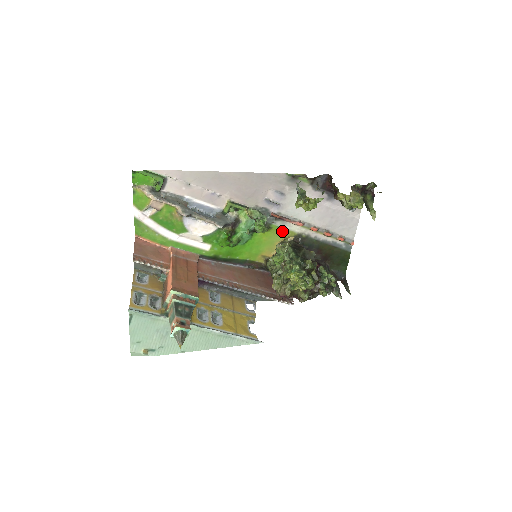
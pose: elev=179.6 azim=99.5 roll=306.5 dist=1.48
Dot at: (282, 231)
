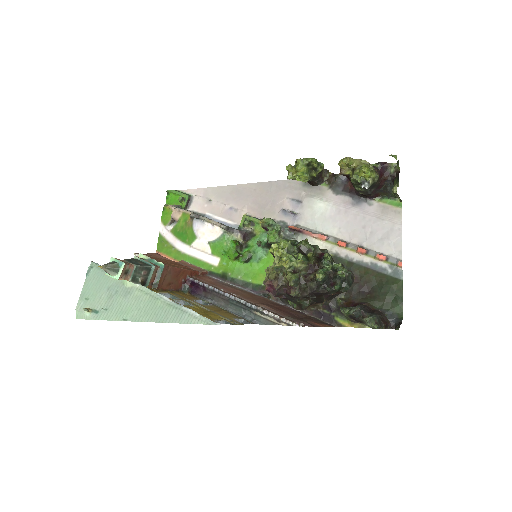
Dot at: occluded
